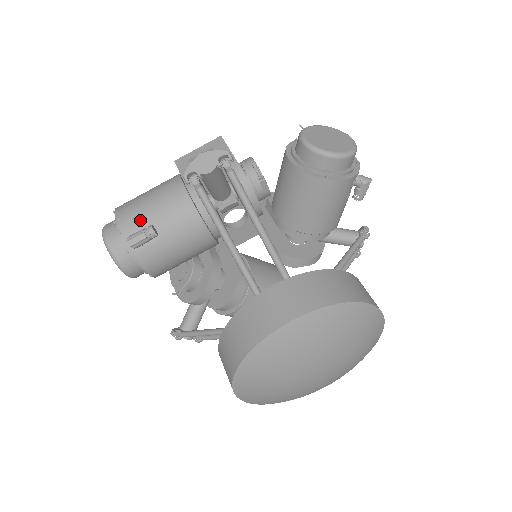
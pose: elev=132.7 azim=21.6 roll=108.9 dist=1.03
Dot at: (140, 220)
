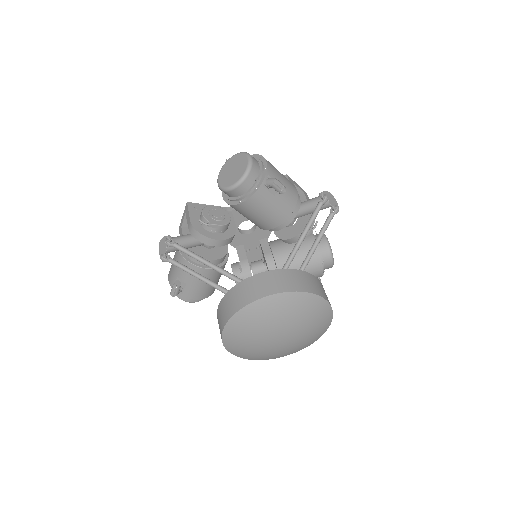
Dot at: (174, 278)
